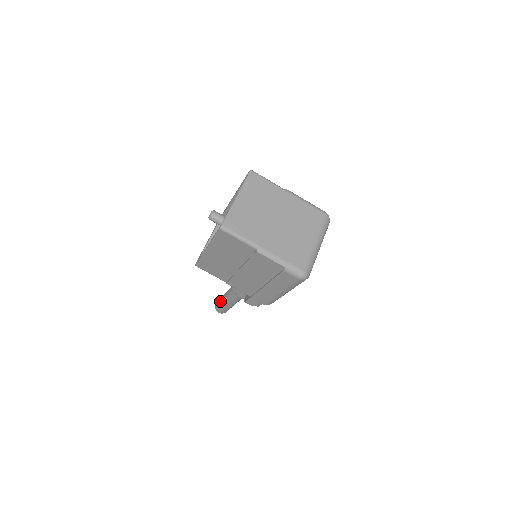
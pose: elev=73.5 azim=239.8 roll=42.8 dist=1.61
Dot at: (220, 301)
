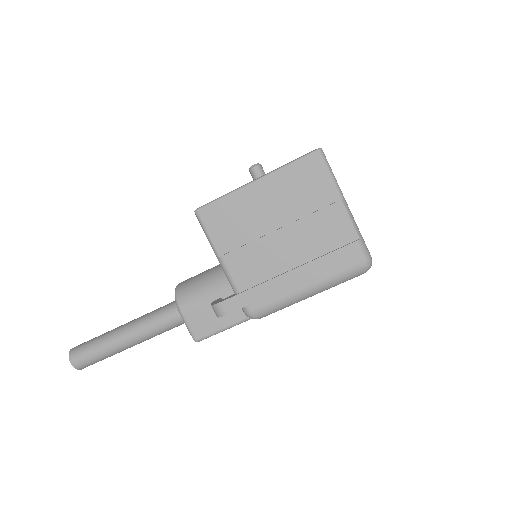
Dot at: (97, 338)
